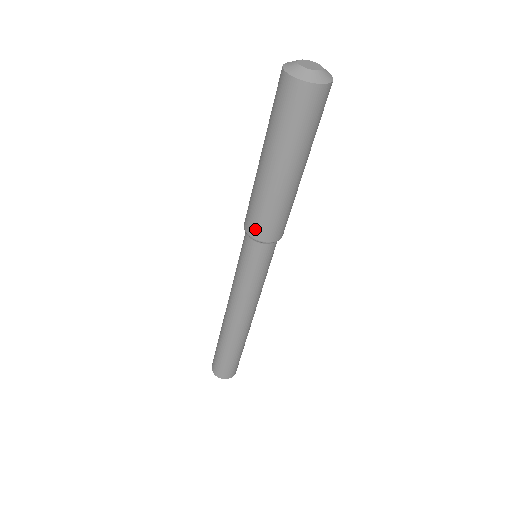
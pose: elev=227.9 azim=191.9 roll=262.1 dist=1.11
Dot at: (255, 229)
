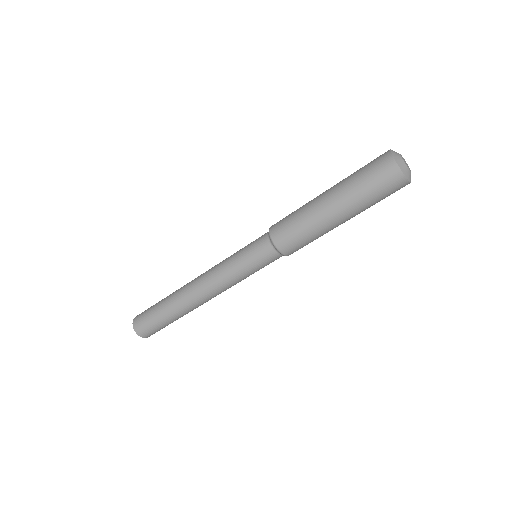
Dot at: (280, 234)
